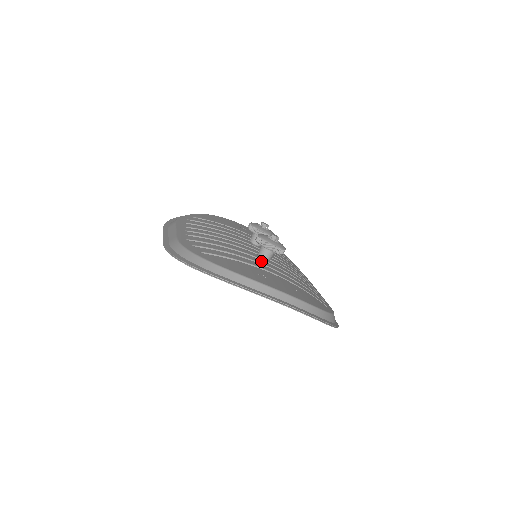
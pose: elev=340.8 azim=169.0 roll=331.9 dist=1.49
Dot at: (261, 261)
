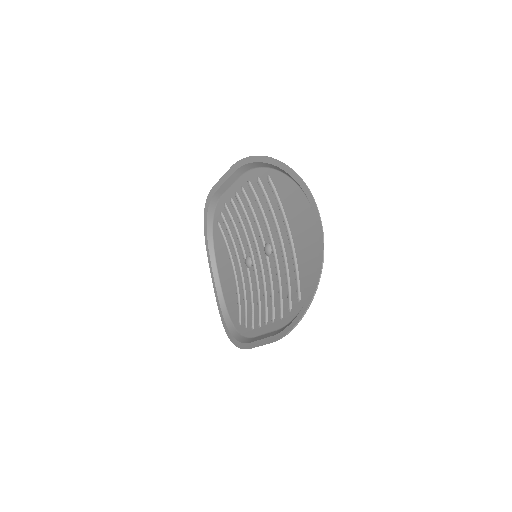
Dot at: (277, 239)
